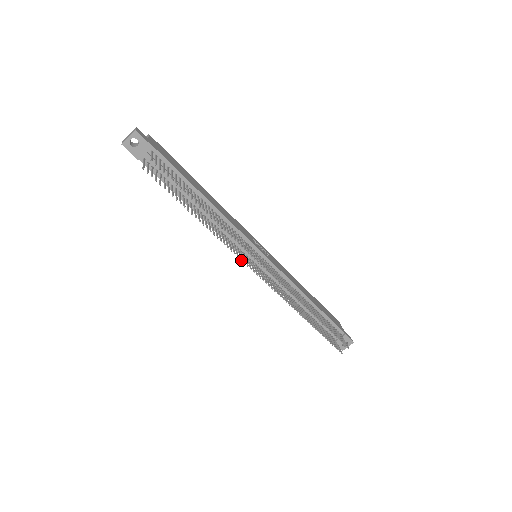
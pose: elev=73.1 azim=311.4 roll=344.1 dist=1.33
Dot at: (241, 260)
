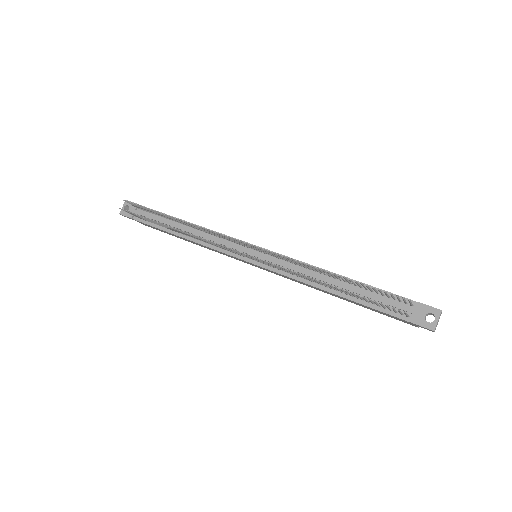
Dot at: (214, 243)
